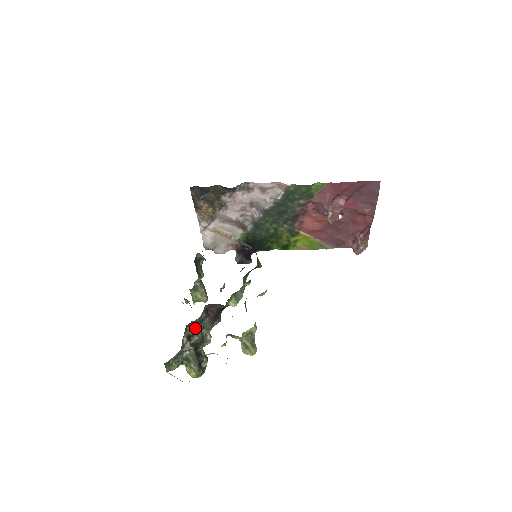
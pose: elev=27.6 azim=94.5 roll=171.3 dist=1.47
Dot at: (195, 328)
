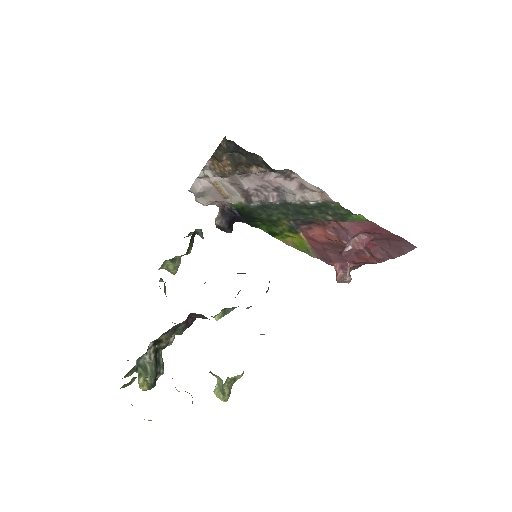
Dot at: (167, 334)
